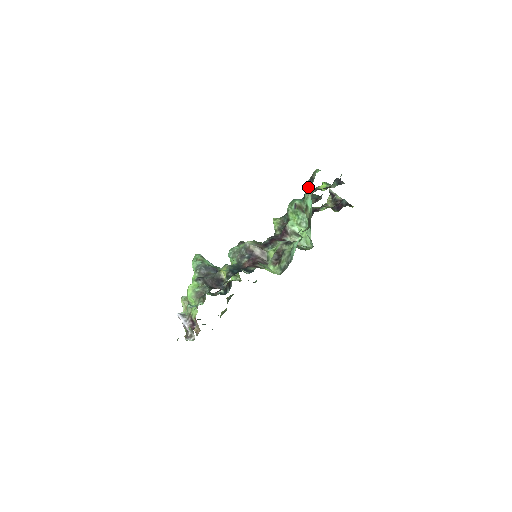
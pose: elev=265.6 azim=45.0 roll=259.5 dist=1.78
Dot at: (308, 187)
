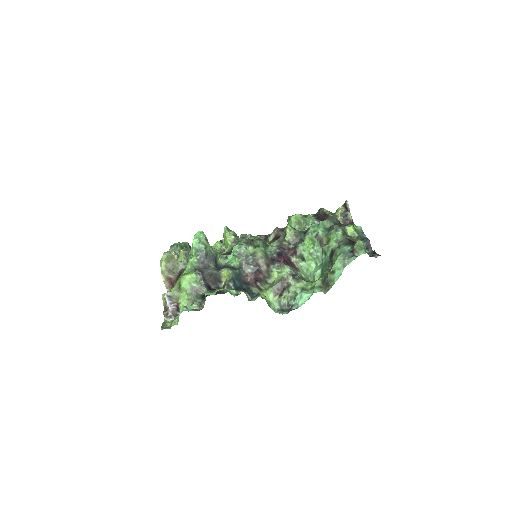
Dot at: (345, 255)
